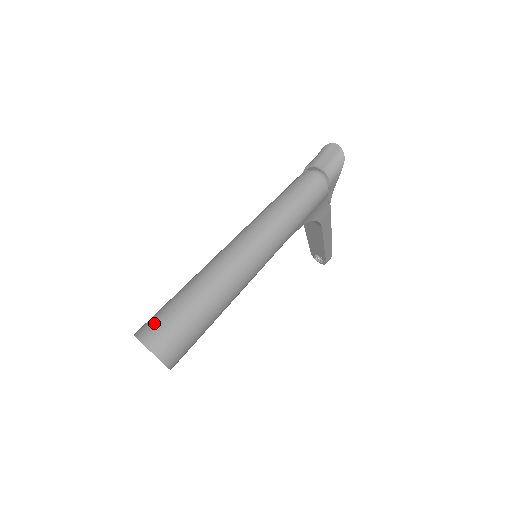
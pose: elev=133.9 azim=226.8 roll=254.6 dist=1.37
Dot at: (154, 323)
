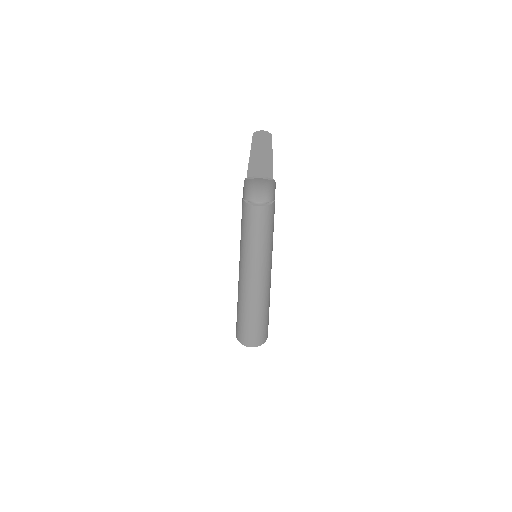
Dot at: (247, 338)
